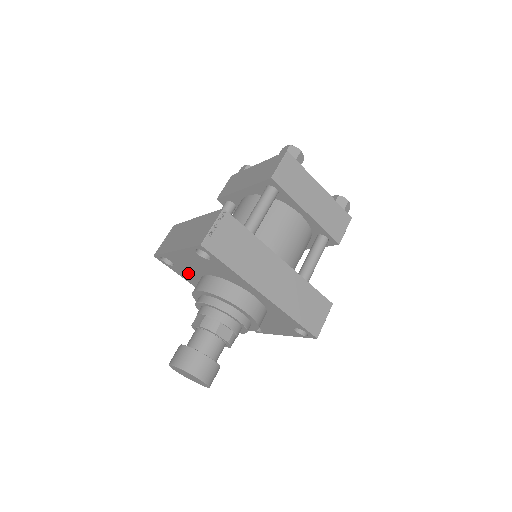
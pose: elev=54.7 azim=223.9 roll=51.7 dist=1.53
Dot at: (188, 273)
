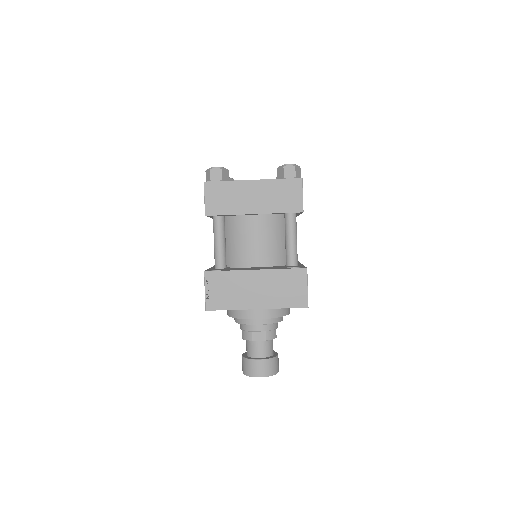
Dot at: occluded
